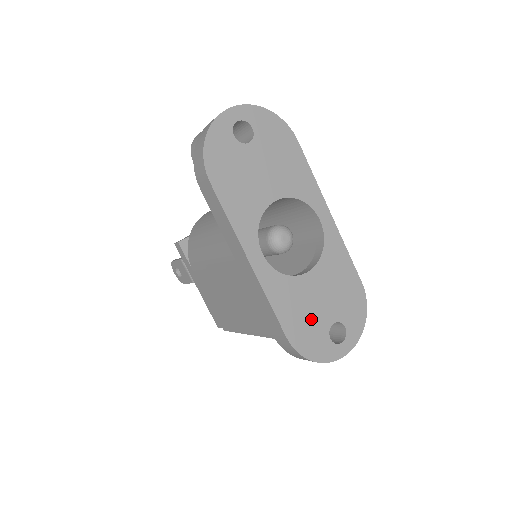
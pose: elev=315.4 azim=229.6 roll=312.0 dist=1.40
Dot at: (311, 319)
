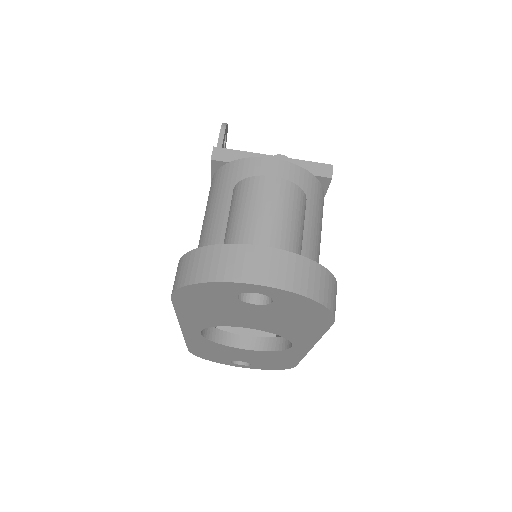
Dot at: (221, 355)
